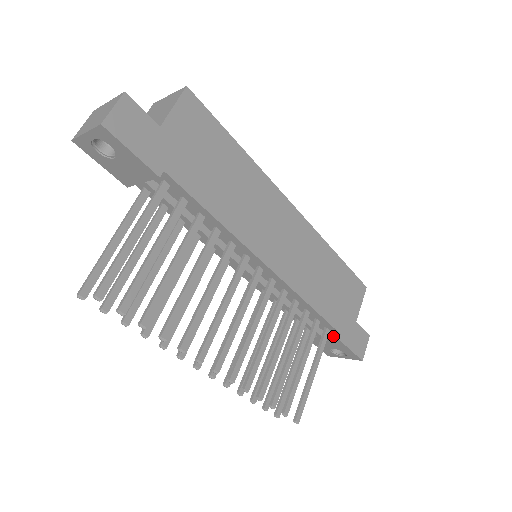
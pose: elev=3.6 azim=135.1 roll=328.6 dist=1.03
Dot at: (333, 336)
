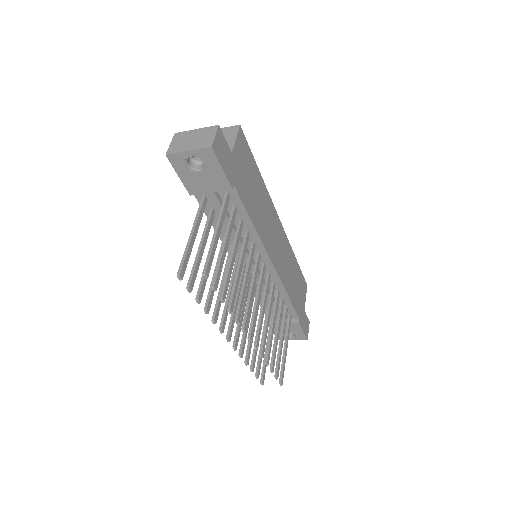
Dot at: (293, 321)
